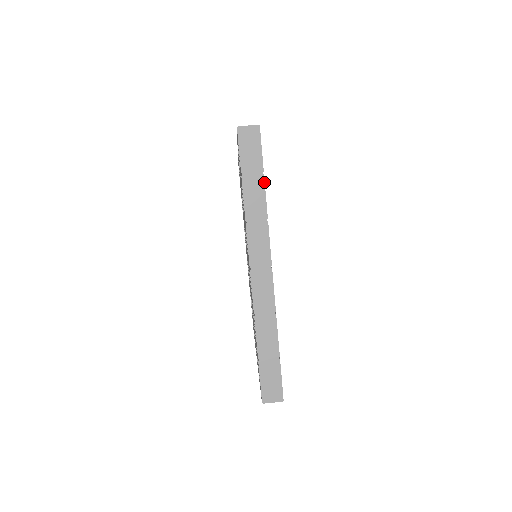
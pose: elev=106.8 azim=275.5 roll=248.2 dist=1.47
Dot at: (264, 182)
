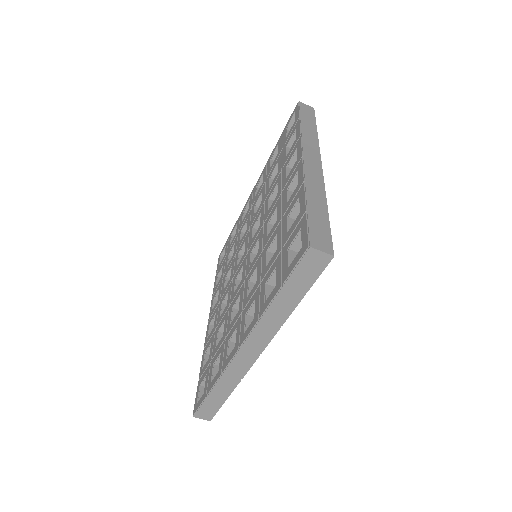
Dot at: (300, 300)
